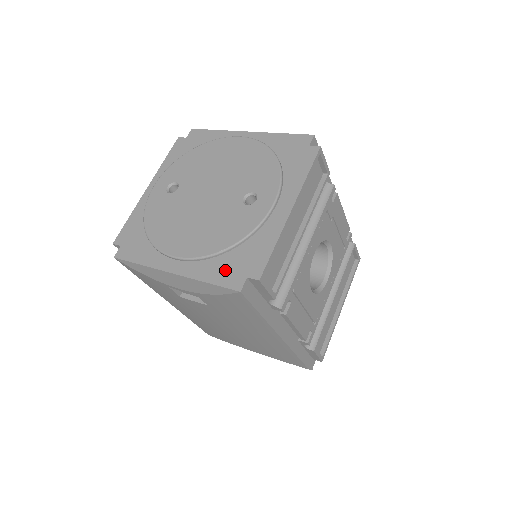
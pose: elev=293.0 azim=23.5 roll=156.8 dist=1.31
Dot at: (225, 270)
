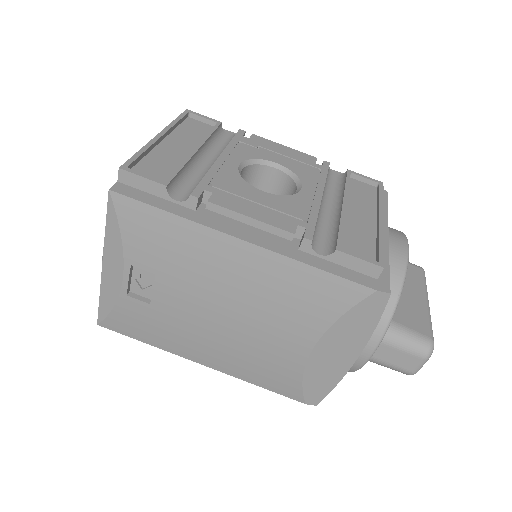
Dot at: occluded
